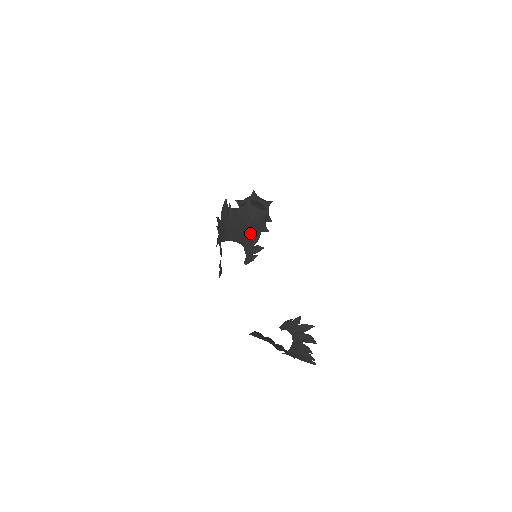
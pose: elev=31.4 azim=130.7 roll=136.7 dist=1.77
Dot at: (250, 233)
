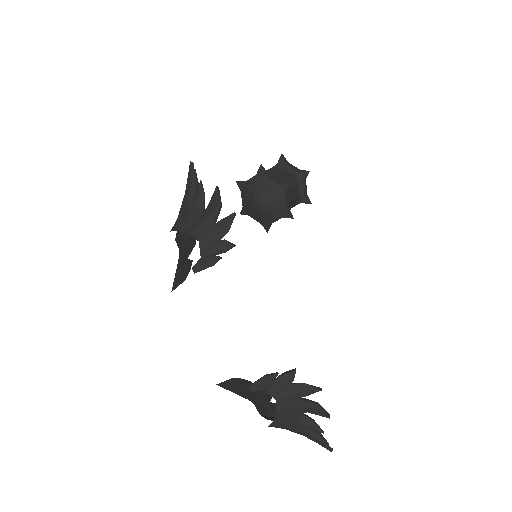
Dot at: (265, 219)
